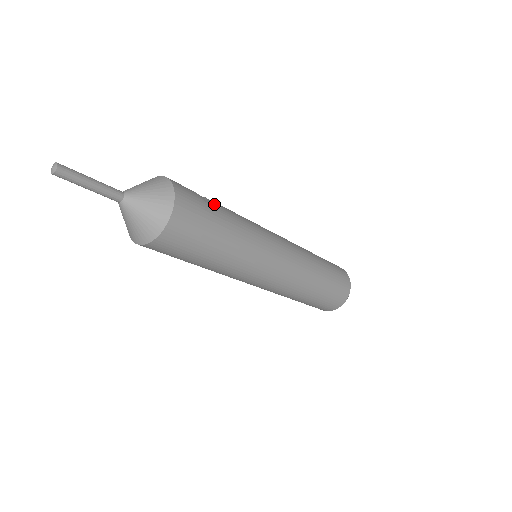
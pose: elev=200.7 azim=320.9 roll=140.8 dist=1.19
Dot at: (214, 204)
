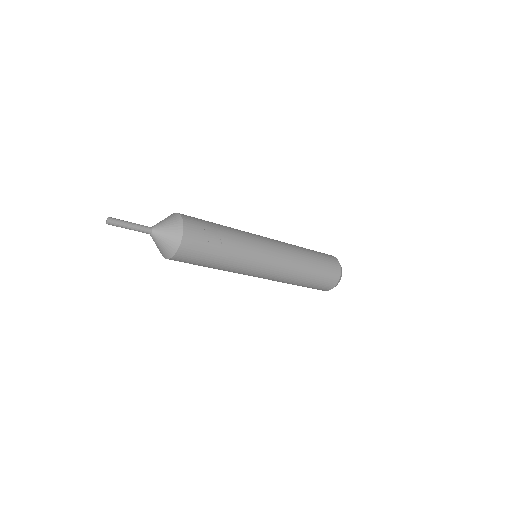
Dot at: (216, 241)
